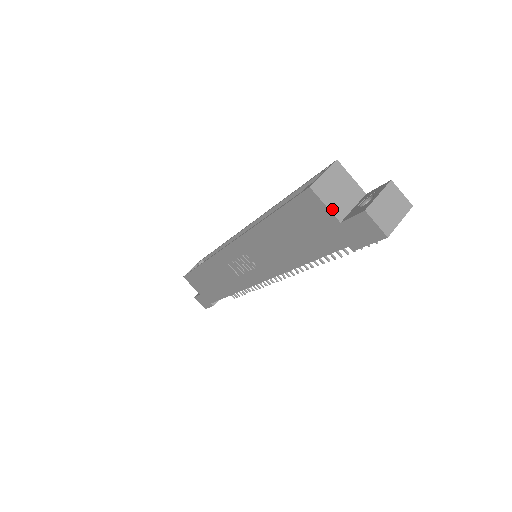
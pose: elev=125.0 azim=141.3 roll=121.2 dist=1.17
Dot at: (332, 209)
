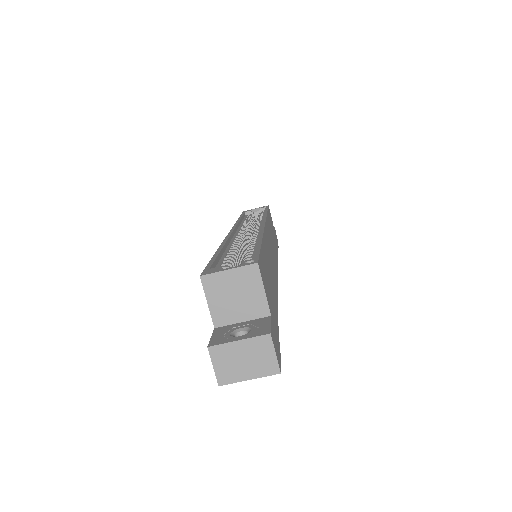
Dot at: (213, 310)
